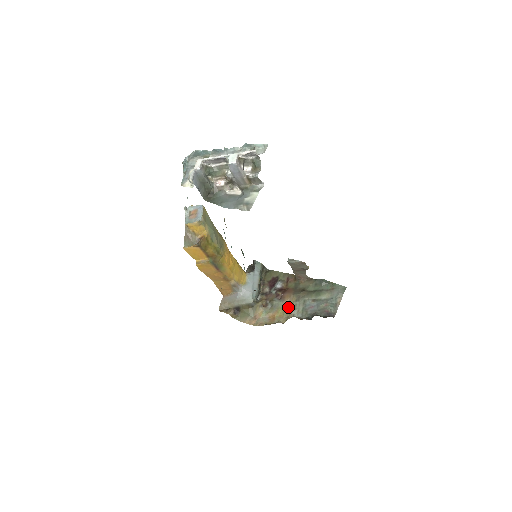
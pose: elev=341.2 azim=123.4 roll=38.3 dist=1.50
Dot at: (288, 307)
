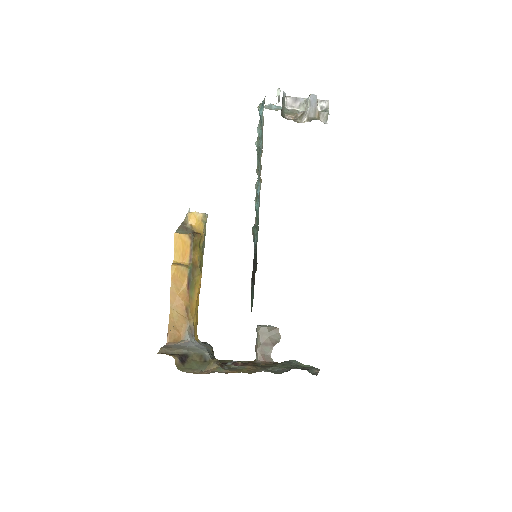
Dot at: (252, 369)
